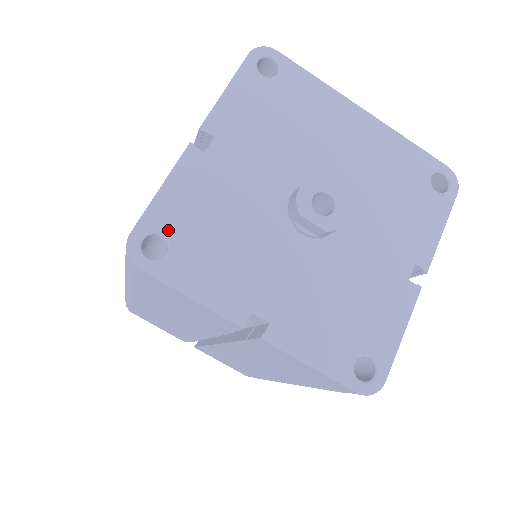
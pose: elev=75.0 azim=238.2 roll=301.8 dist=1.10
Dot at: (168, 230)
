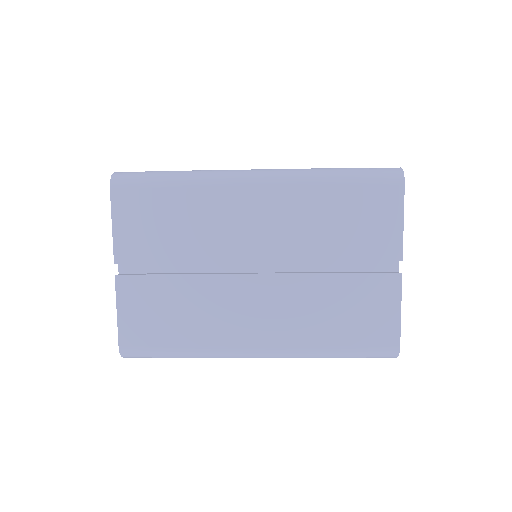
Dot at: occluded
